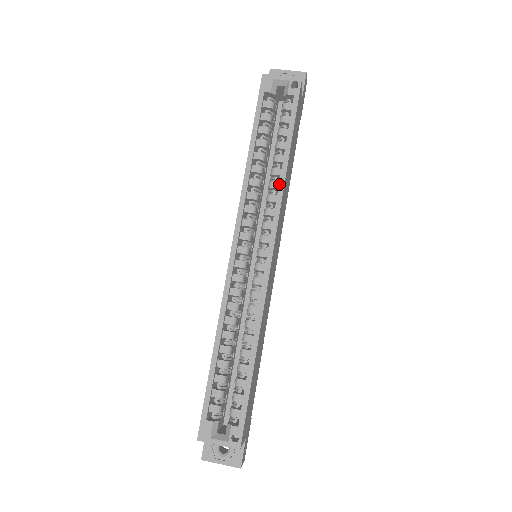
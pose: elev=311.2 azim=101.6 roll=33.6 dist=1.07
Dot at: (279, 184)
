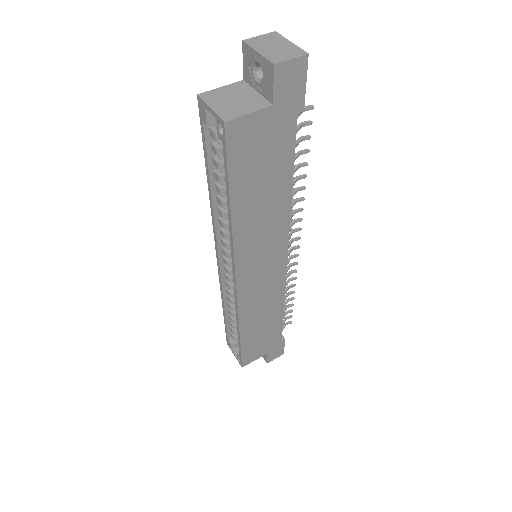
Dot at: occluded
